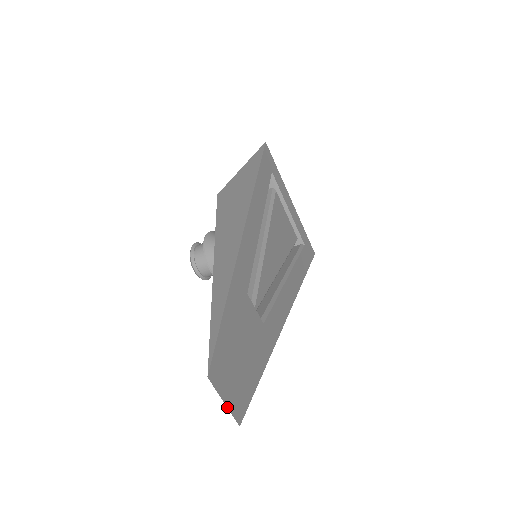
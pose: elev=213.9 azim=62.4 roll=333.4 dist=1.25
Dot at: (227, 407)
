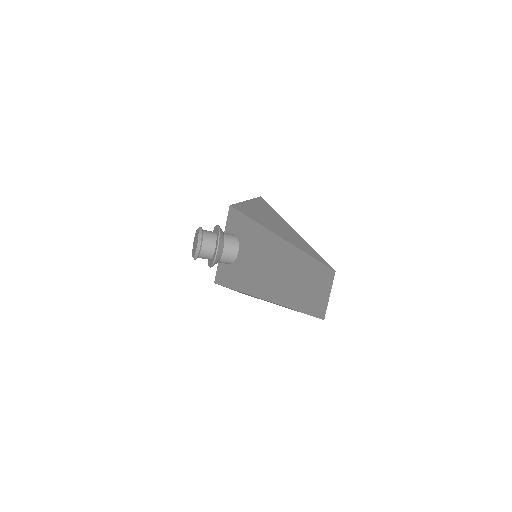
Dot at: (328, 300)
